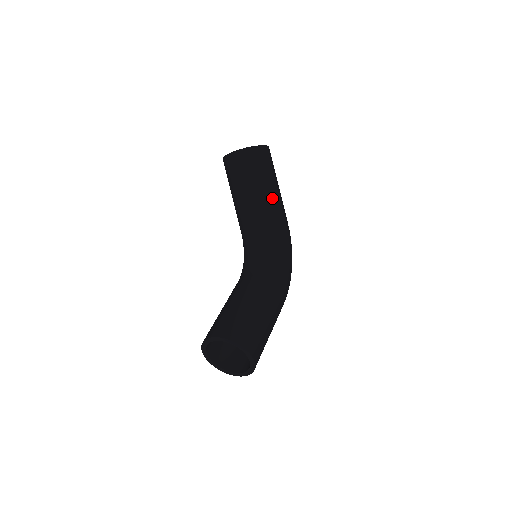
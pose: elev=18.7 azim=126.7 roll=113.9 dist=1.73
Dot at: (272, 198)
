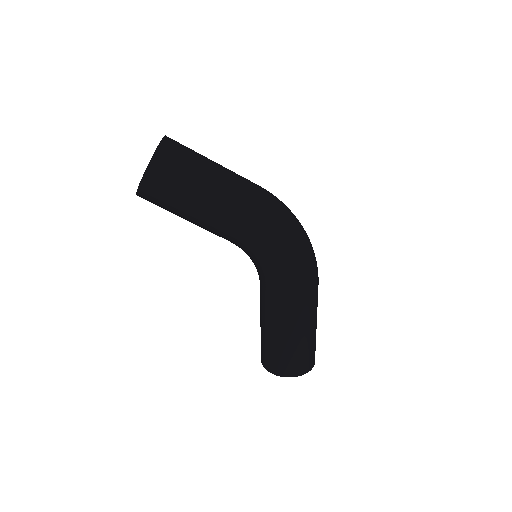
Dot at: (207, 218)
